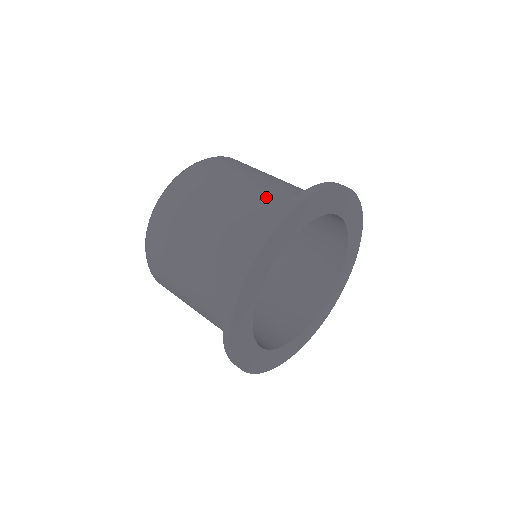
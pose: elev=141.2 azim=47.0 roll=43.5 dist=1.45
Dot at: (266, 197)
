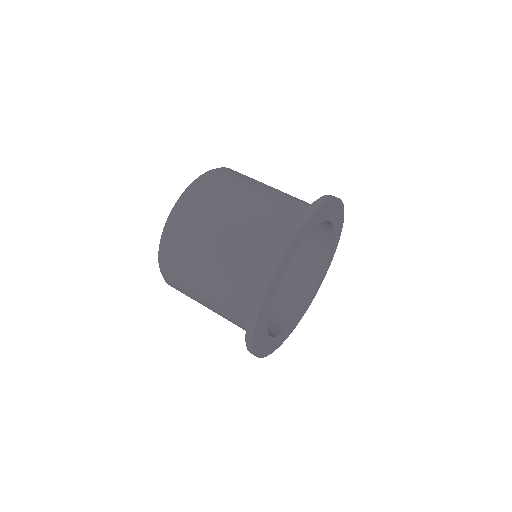
Dot at: (253, 236)
